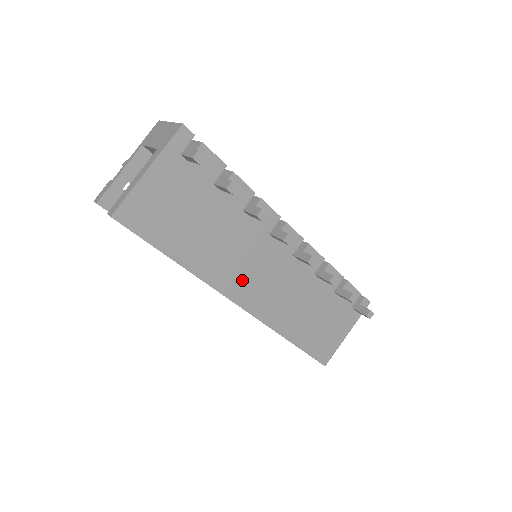
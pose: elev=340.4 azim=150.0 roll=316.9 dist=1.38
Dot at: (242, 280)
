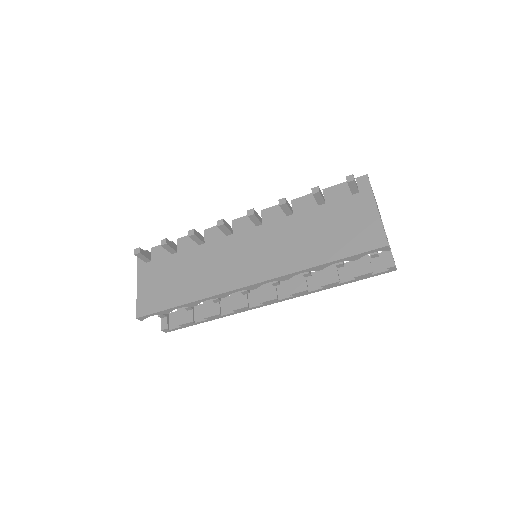
Dot at: (236, 272)
